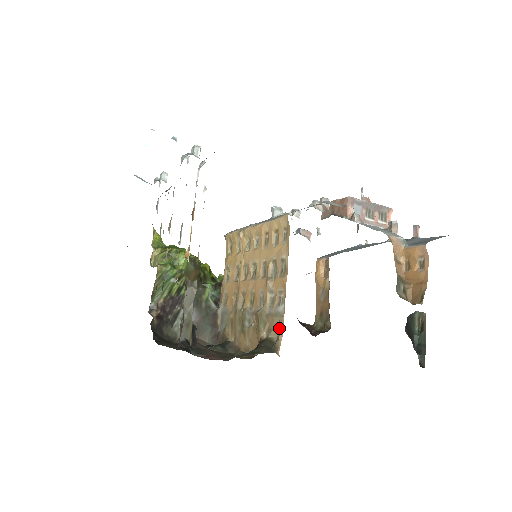
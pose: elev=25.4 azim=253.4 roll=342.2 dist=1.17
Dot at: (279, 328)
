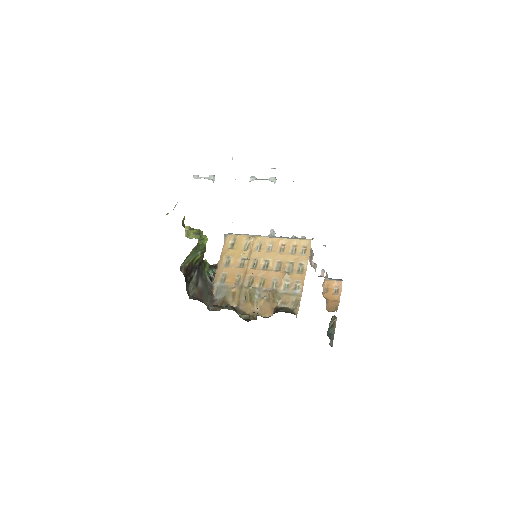
Dot at: (295, 302)
